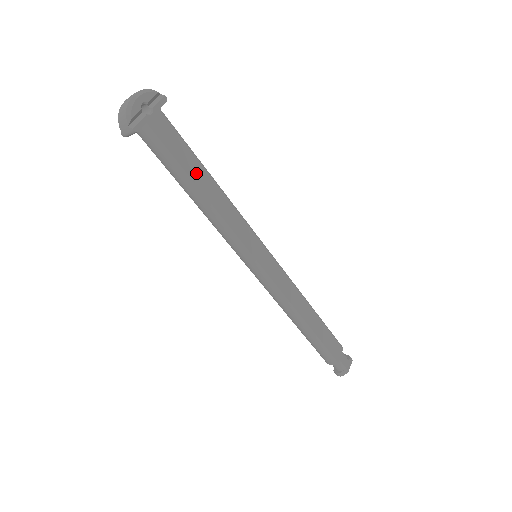
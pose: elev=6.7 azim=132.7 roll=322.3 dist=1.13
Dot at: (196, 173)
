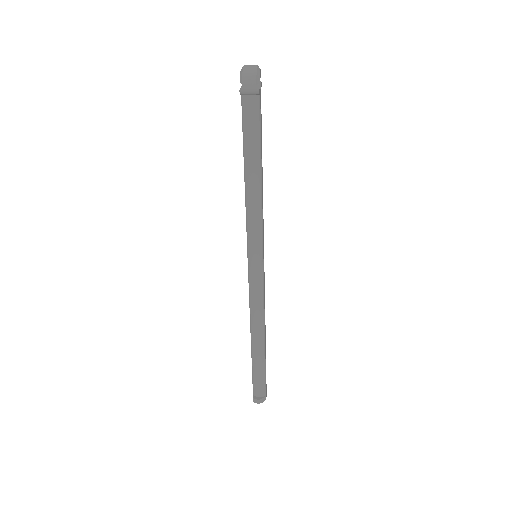
Dot at: occluded
